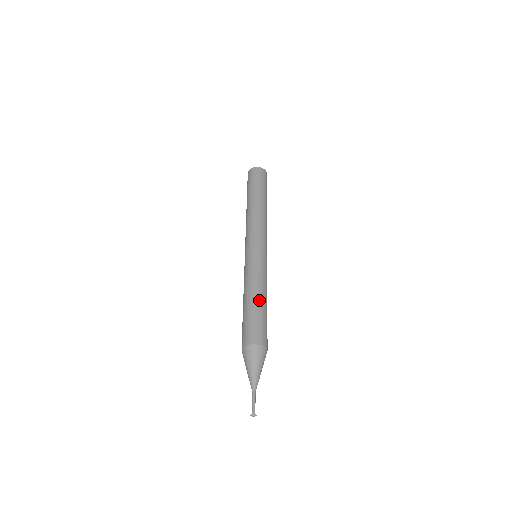
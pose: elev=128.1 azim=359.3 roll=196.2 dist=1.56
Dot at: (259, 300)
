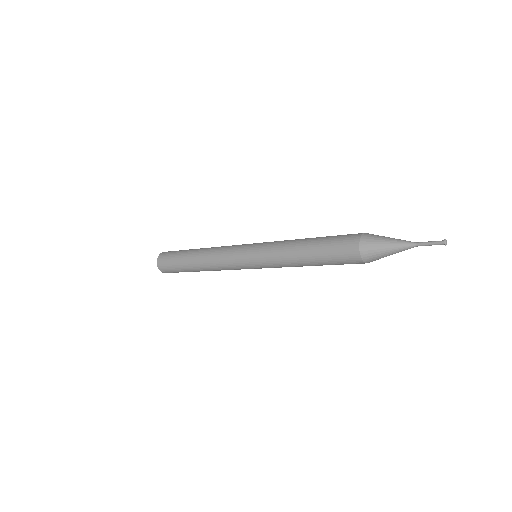
Dot at: (312, 238)
